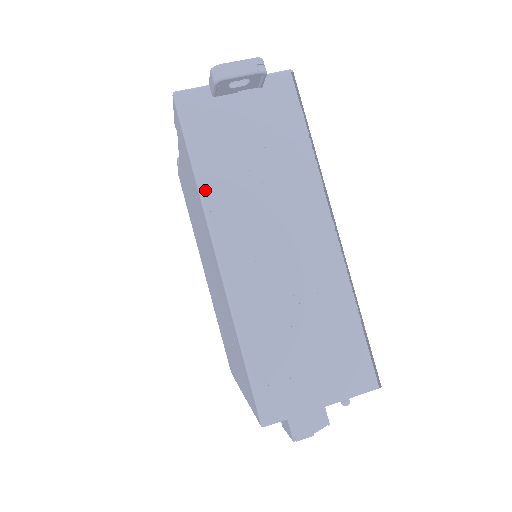
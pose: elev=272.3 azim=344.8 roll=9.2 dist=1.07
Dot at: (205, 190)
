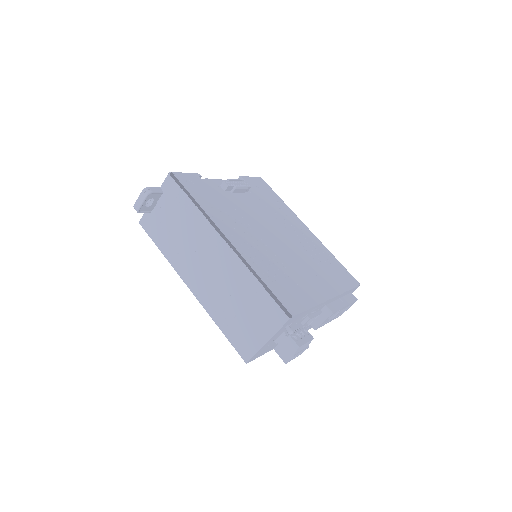
Dot at: (169, 260)
